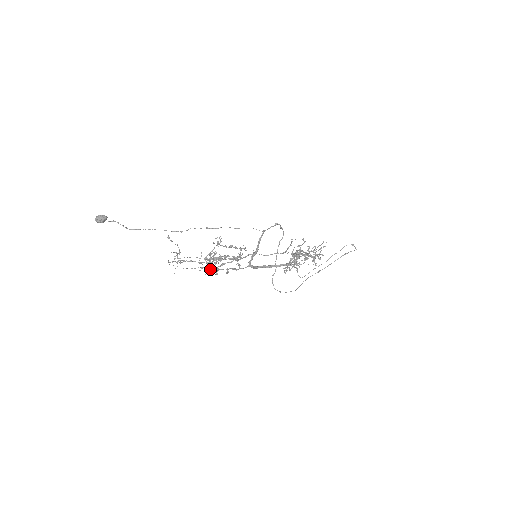
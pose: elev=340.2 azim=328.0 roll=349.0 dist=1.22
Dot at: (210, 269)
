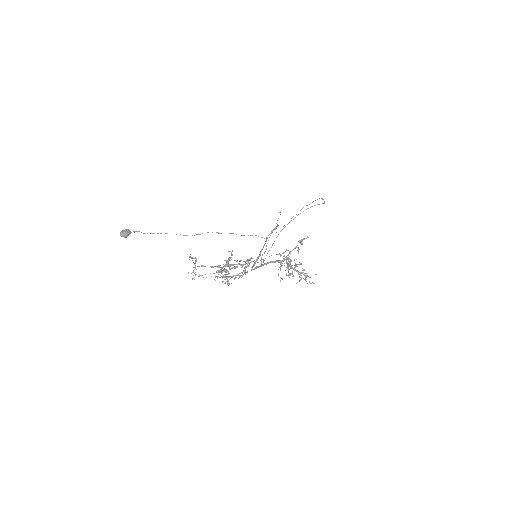
Dot at: (223, 281)
